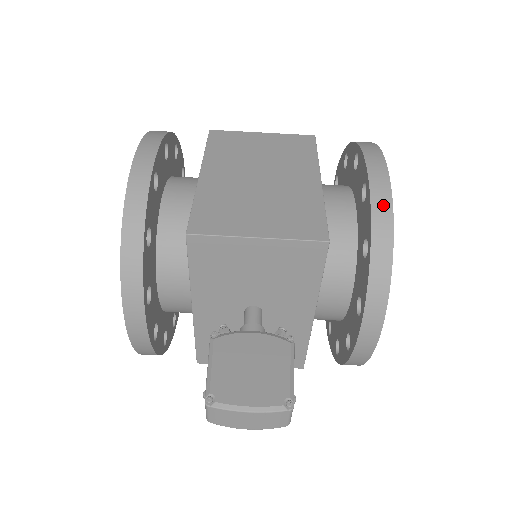
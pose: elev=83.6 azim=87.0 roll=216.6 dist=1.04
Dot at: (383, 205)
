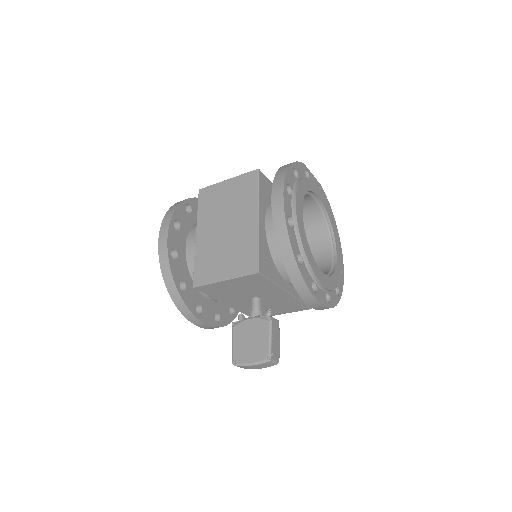
Dot at: (283, 239)
